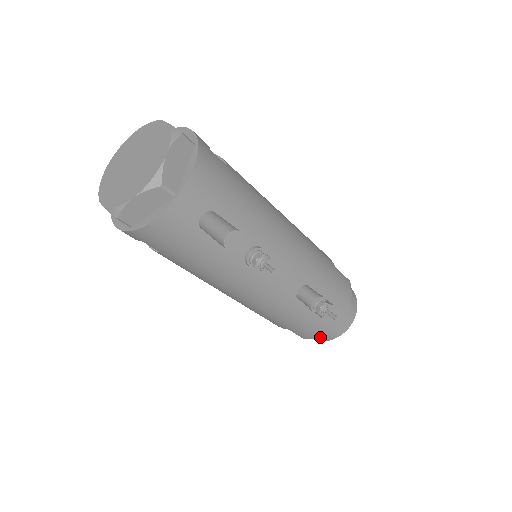
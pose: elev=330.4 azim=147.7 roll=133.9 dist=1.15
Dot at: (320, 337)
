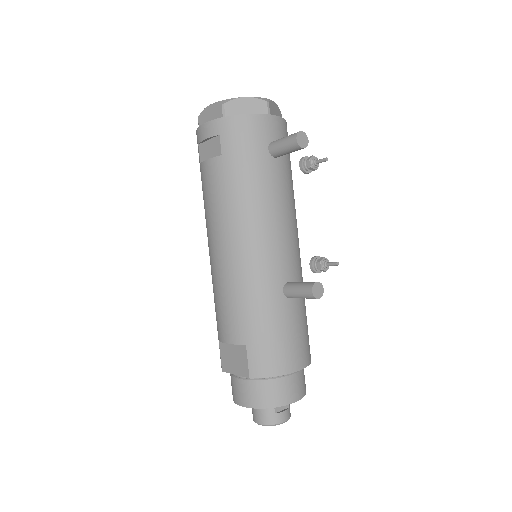
Dot at: (262, 395)
